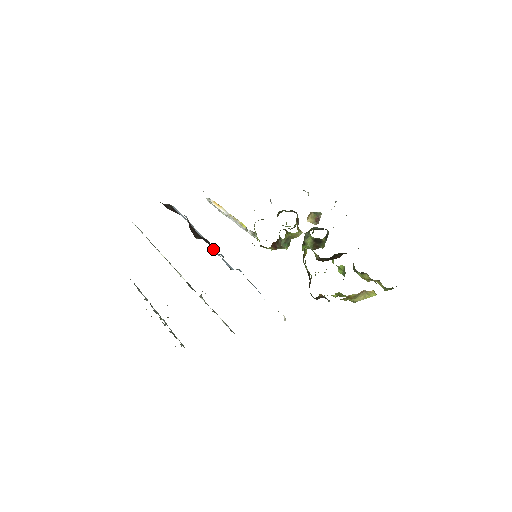
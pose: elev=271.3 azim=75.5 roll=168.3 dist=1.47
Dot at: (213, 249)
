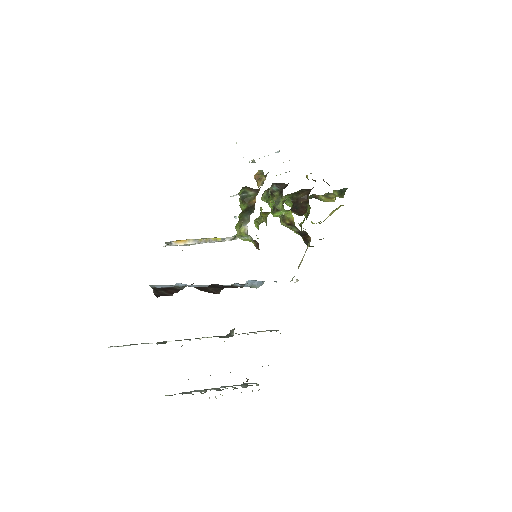
Dot at: occluded
